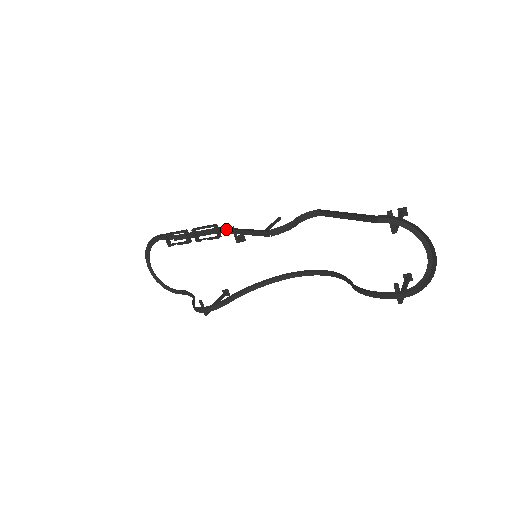
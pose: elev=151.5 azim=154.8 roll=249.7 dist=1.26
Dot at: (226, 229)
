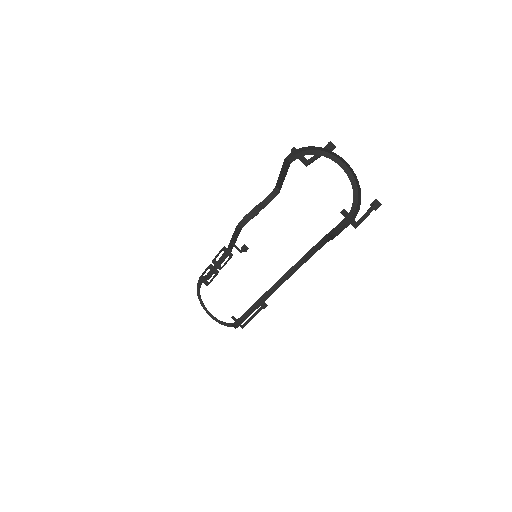
Dot at: (231, 247)
